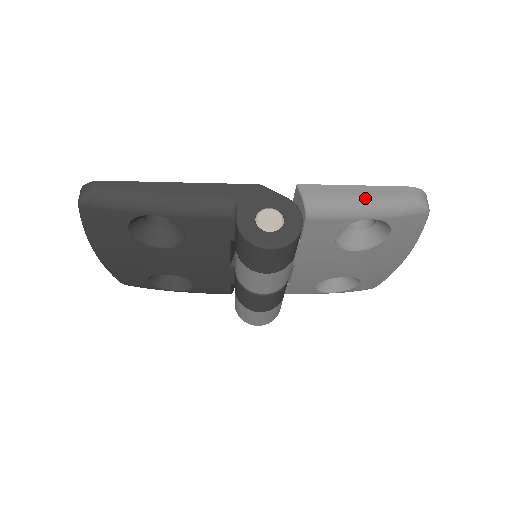
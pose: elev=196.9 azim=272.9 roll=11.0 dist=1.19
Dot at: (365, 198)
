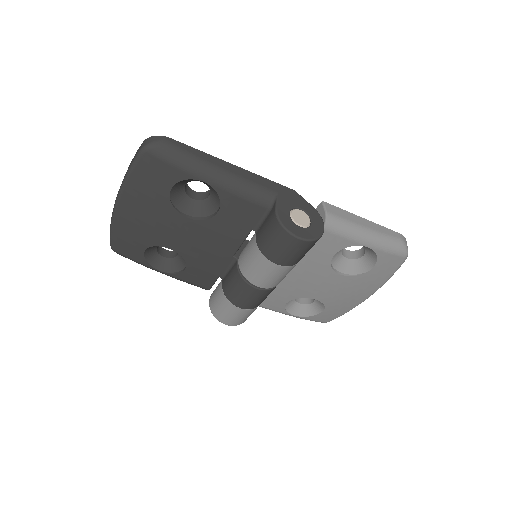
Dot at: (369, 229)
